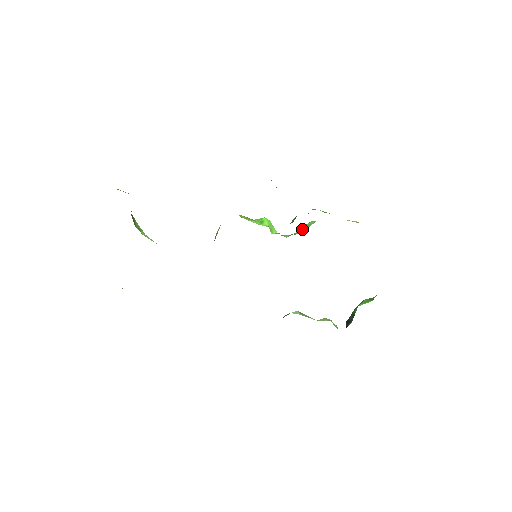
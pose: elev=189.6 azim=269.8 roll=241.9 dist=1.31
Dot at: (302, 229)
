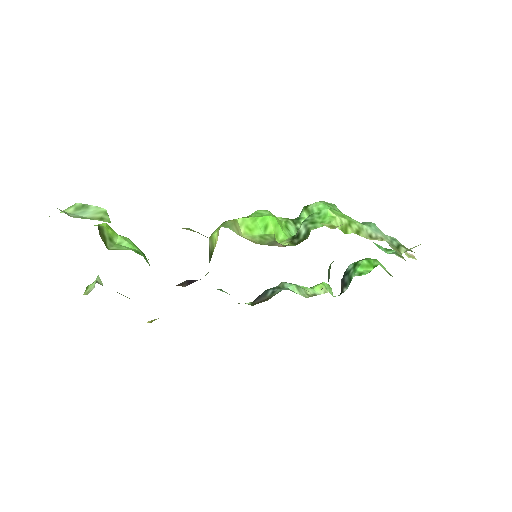
Dot at: occluded
